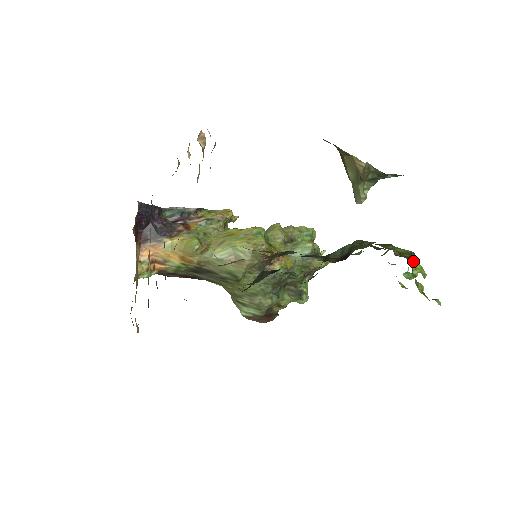
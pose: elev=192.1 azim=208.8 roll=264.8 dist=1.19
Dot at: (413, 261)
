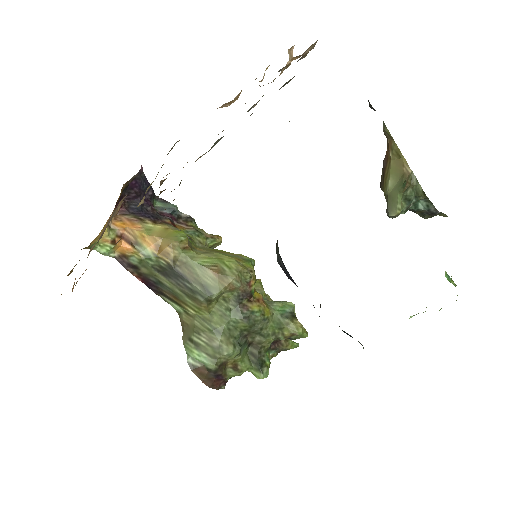
Dot at: occluded
